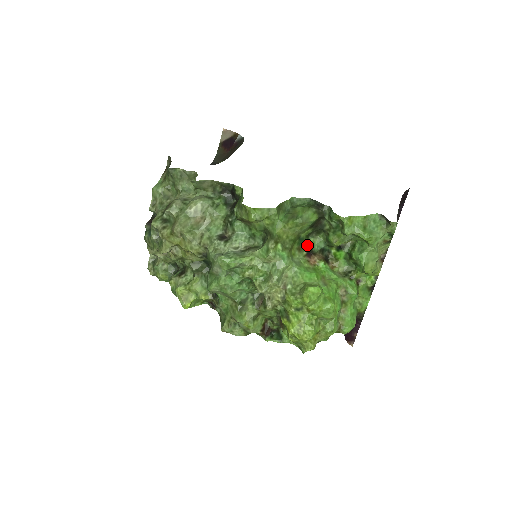
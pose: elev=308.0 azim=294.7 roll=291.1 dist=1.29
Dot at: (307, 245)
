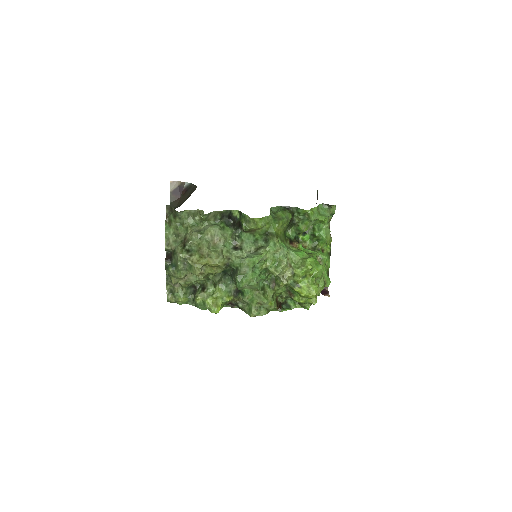
Dot at: (287, 237)
